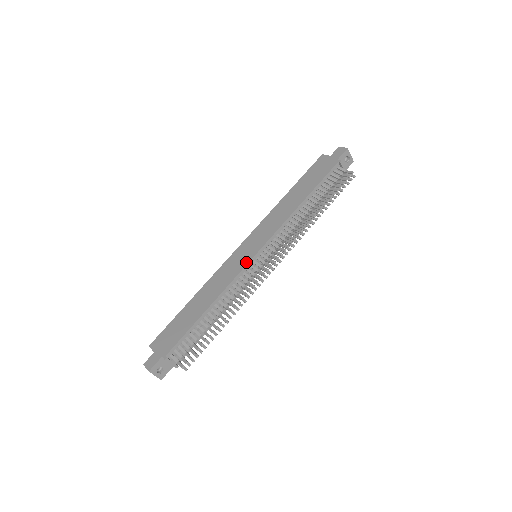
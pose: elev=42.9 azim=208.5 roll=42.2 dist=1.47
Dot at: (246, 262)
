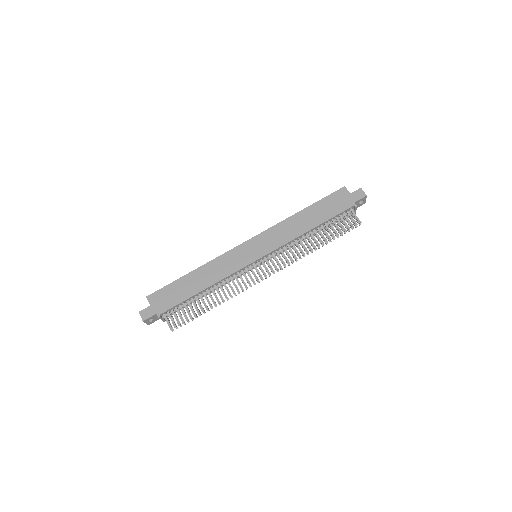
Dot at: (247, 263)
